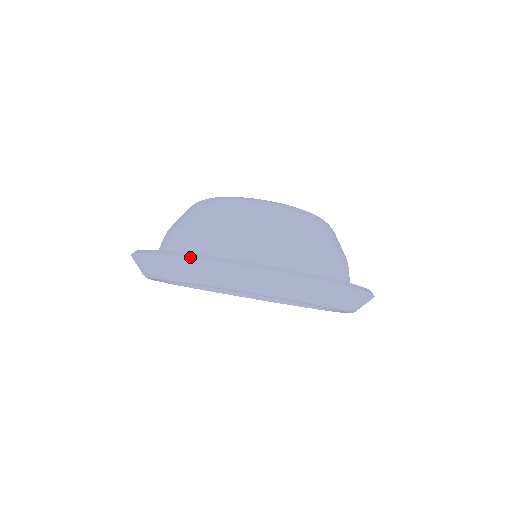
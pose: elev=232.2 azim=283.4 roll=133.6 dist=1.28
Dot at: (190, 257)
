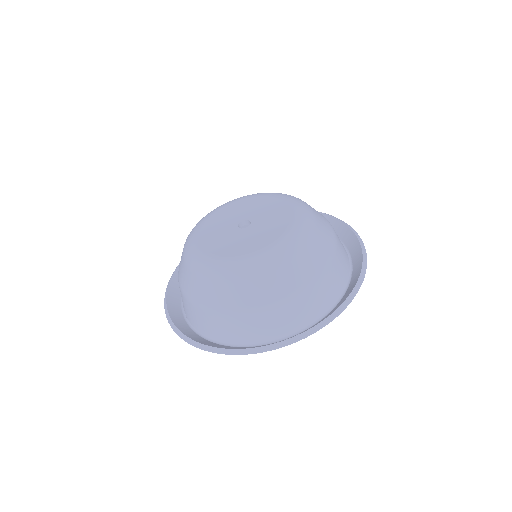
Dot at: occluded
